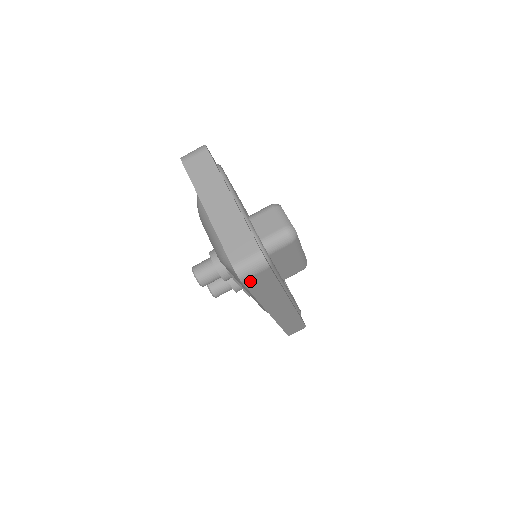
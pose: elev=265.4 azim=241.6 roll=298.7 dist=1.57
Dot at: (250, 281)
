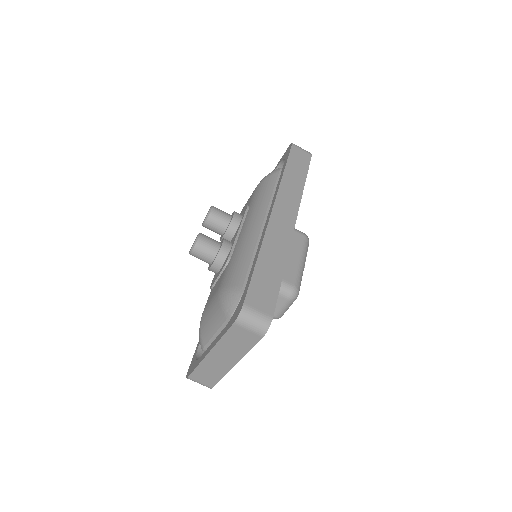
Dot at: occluded
